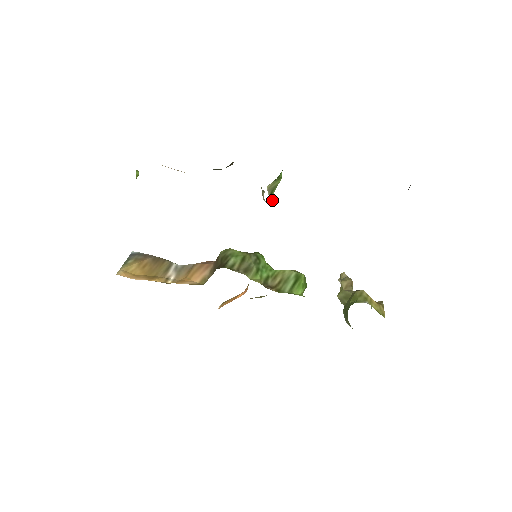
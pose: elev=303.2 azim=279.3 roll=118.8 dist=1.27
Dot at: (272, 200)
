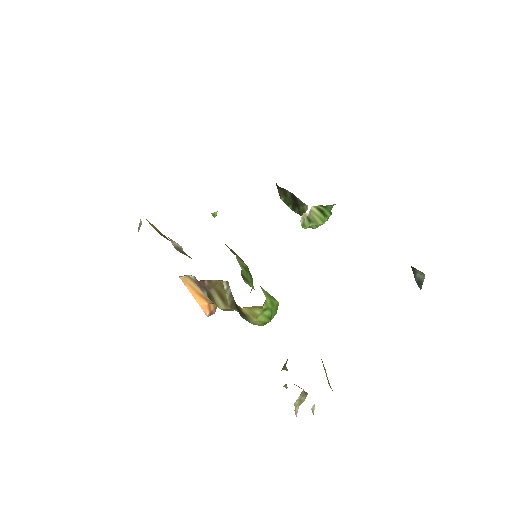
Dot at: (306, 226)
